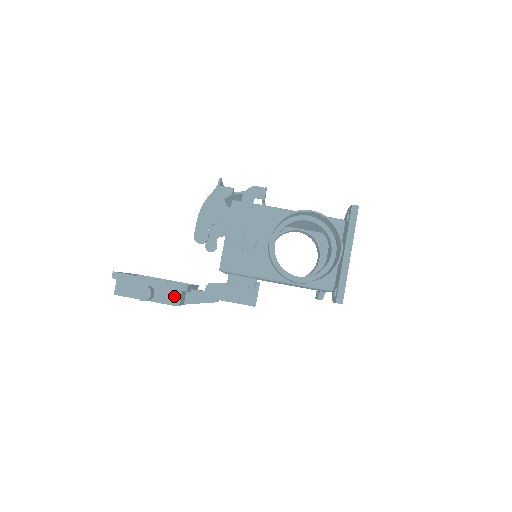
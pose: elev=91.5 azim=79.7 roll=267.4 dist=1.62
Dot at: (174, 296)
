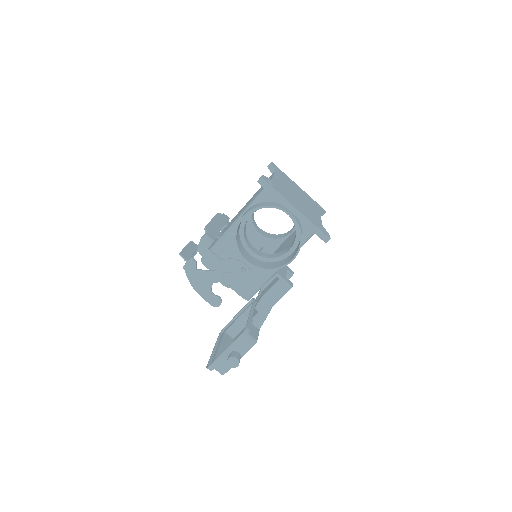
Dot at: (248, 341)
